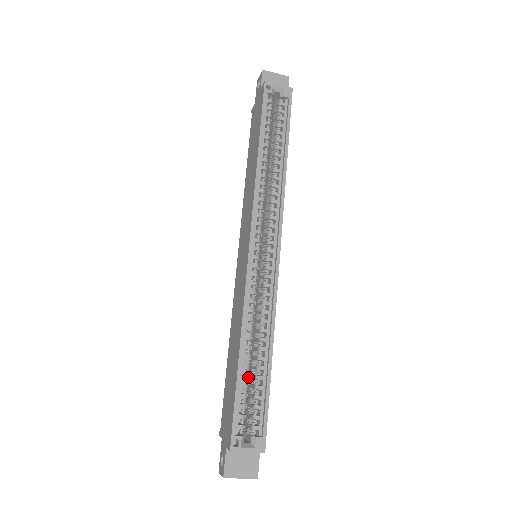
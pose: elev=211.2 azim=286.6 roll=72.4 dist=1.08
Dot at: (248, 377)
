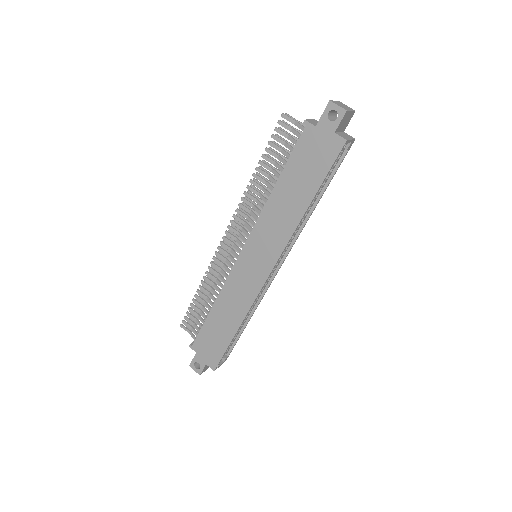
Dot at: occluded
